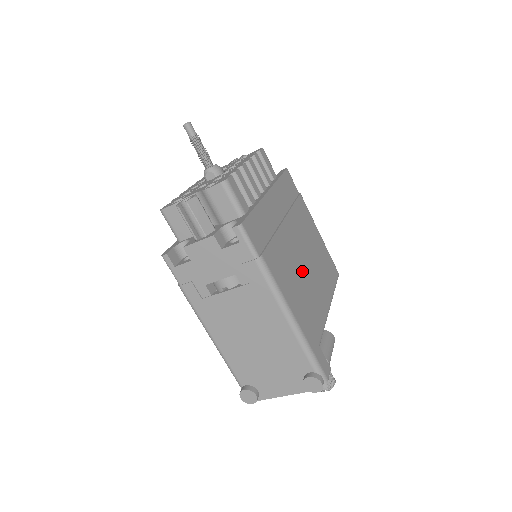
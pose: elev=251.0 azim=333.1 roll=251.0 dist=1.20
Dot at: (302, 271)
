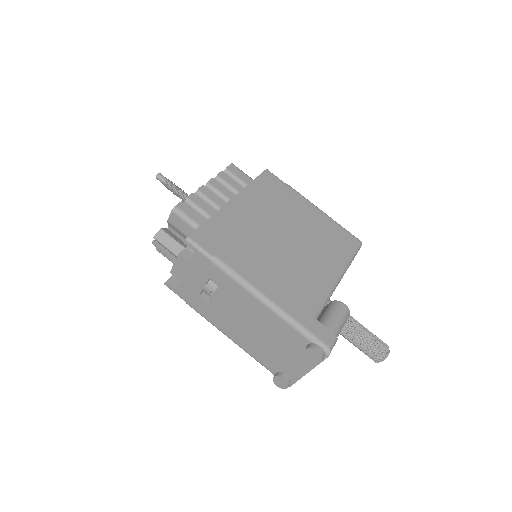
Dot at: (286, 254)
